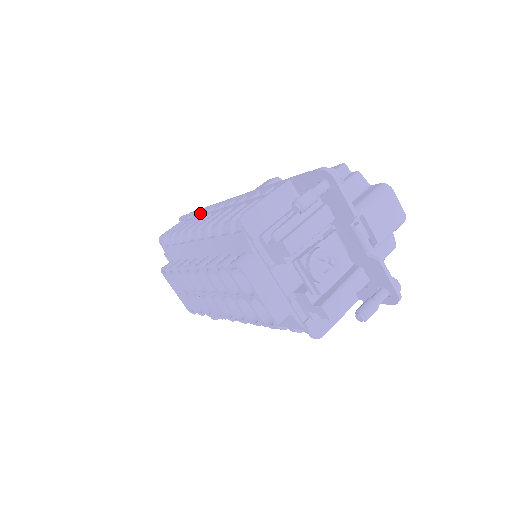
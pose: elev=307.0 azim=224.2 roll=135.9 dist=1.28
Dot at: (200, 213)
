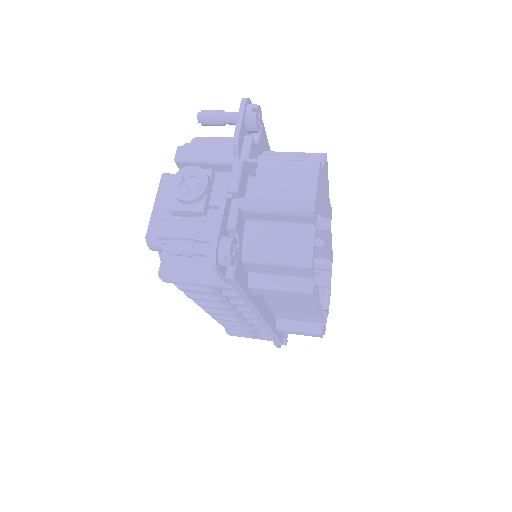
Dot at: occluded
